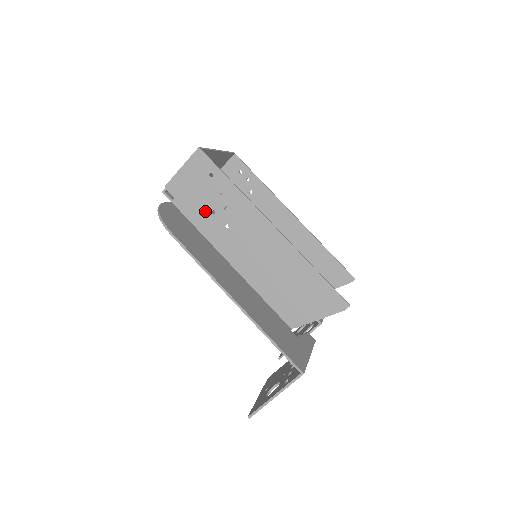
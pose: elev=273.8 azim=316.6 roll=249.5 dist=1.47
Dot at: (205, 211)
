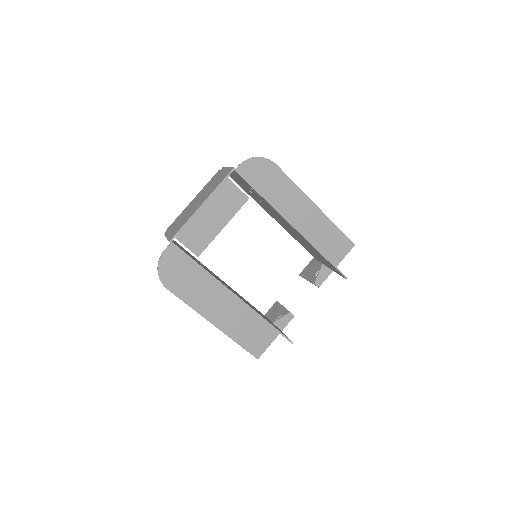
Dot at: occluded
